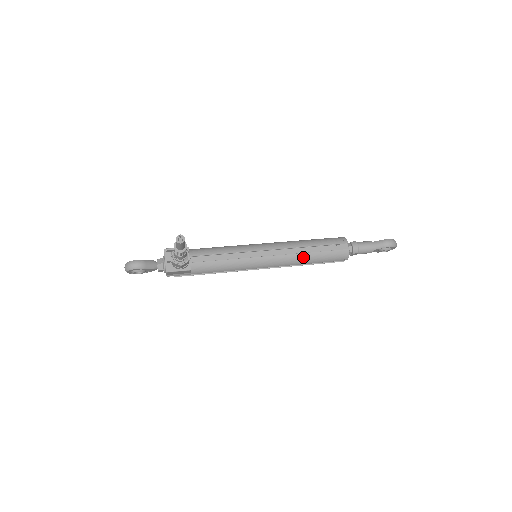
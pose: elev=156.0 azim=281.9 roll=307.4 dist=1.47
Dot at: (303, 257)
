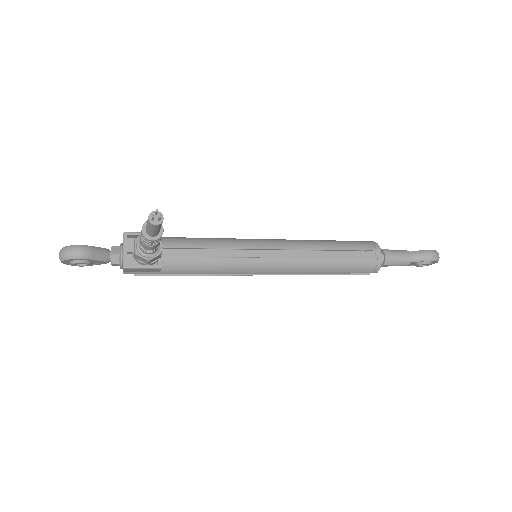
Dot at: (321, 264)
